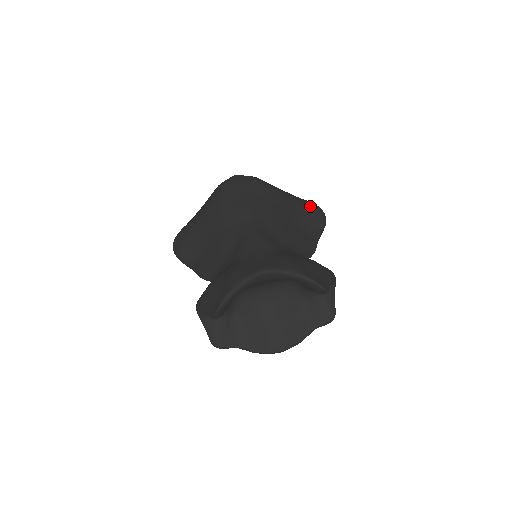
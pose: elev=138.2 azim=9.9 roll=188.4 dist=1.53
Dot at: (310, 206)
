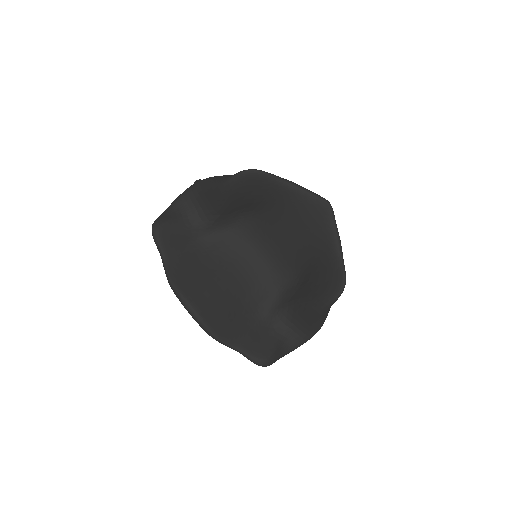
Dot at: occluded
